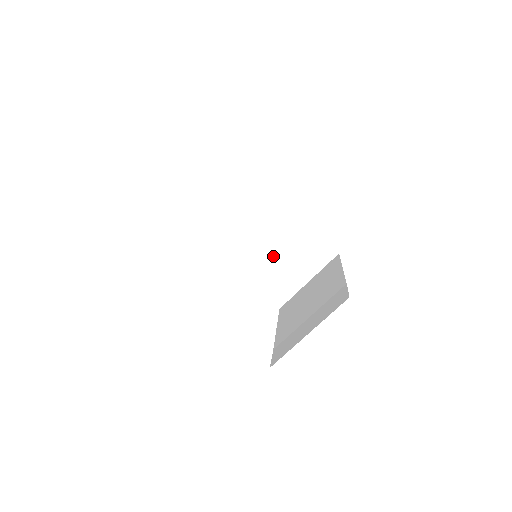
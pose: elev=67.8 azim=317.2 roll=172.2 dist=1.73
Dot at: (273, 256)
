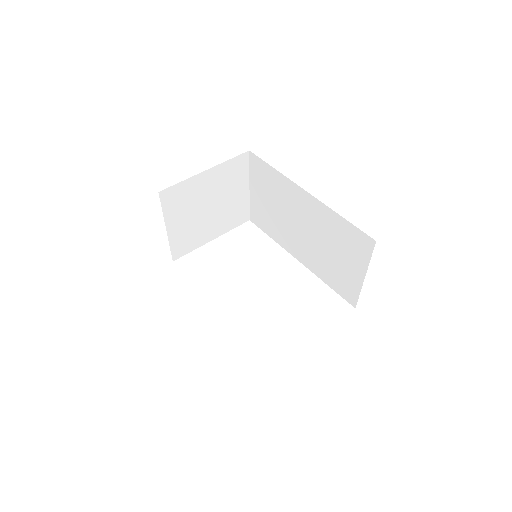
Dot at: (322, 248)
